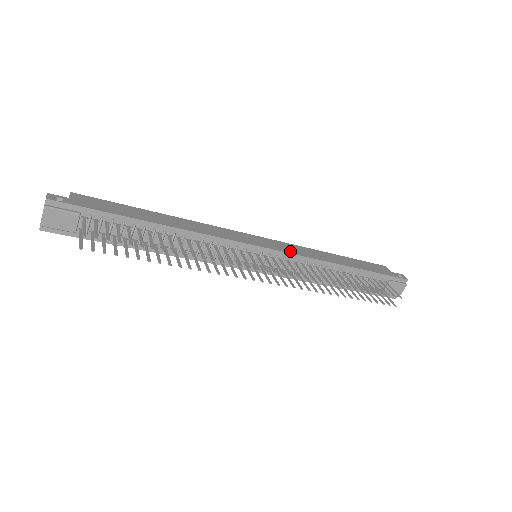
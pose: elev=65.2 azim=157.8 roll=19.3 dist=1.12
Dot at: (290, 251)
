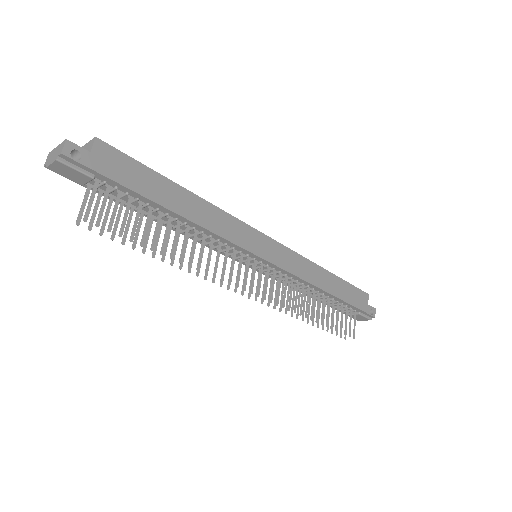
Dot at: (289, 268)
